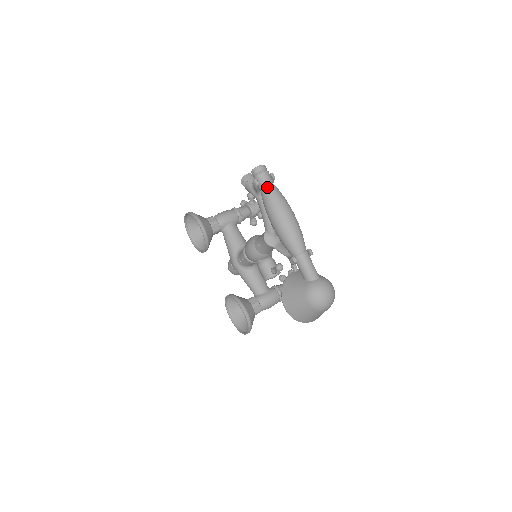
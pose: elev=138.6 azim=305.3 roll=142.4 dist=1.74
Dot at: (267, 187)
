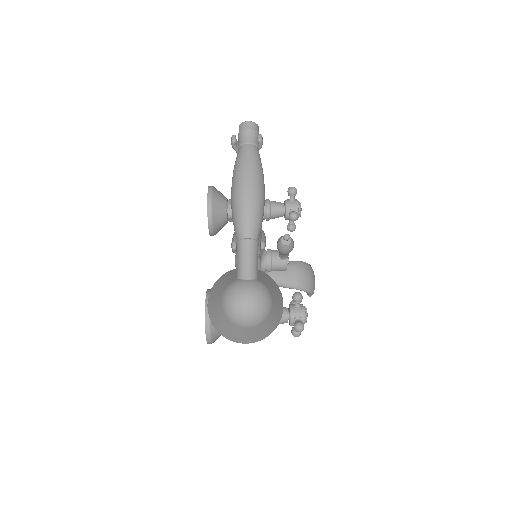
Dot at: (243, 147)
